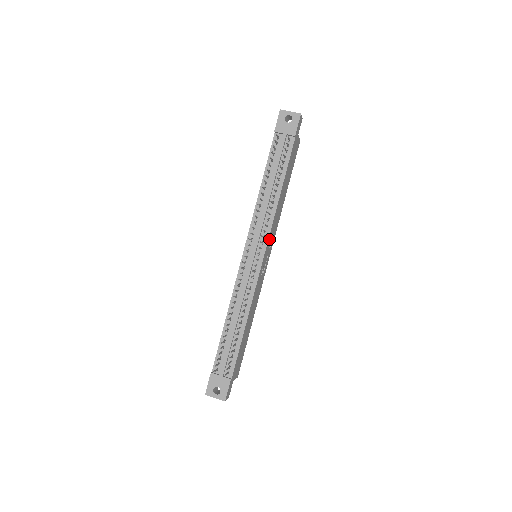
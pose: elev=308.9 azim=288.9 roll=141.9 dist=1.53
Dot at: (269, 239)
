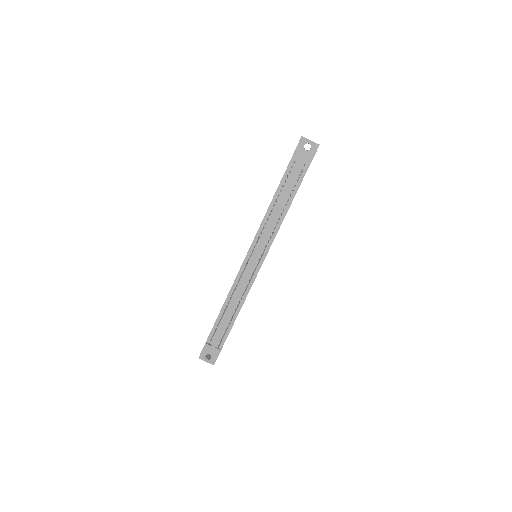
Dot at: occluded
